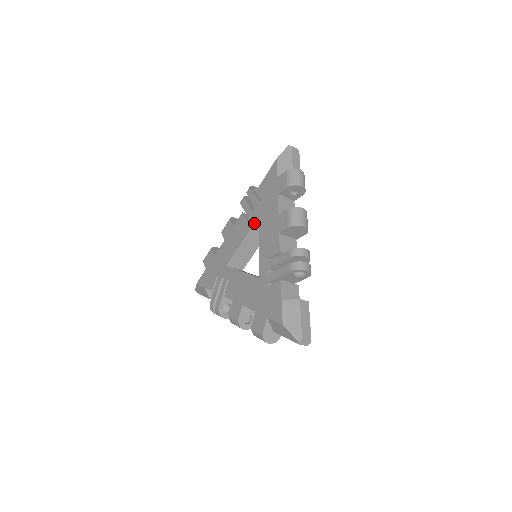
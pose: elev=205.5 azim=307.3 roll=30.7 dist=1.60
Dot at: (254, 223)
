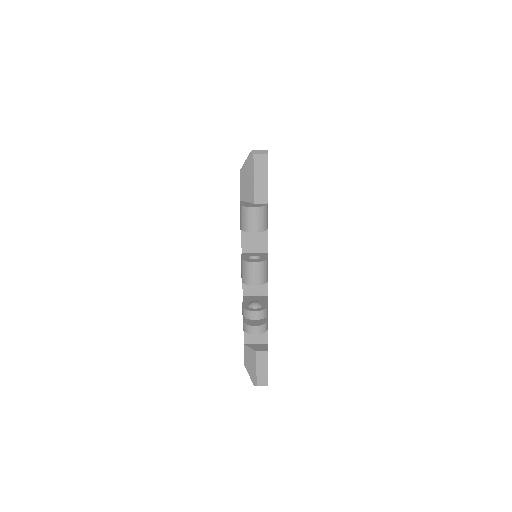
Dot at: occluded
